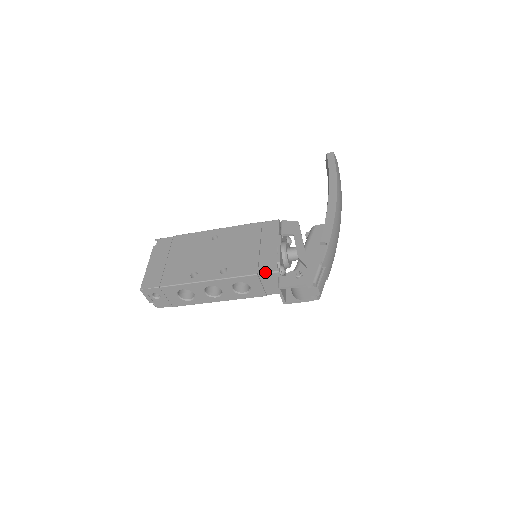
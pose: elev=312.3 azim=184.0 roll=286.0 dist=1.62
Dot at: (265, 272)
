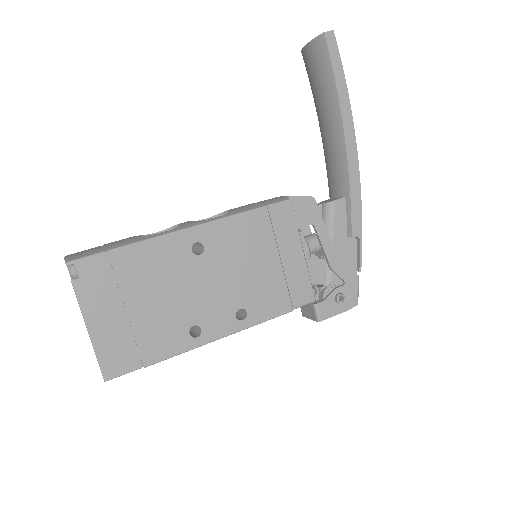
Dot at: (302, 305)
